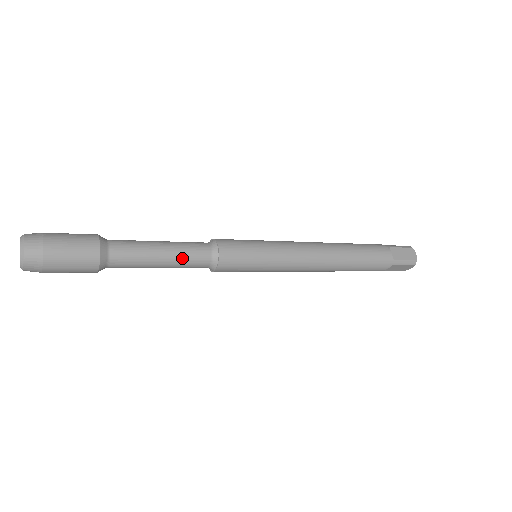
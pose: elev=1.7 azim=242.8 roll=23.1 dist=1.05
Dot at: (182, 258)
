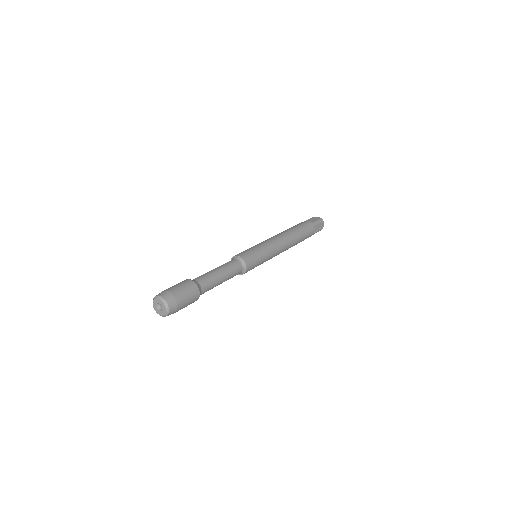
Dot at: occluded
